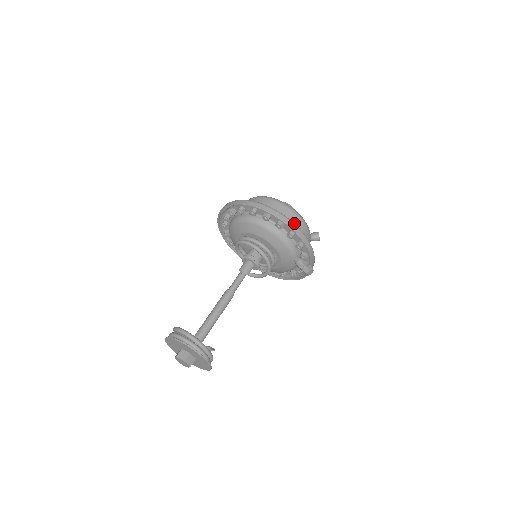
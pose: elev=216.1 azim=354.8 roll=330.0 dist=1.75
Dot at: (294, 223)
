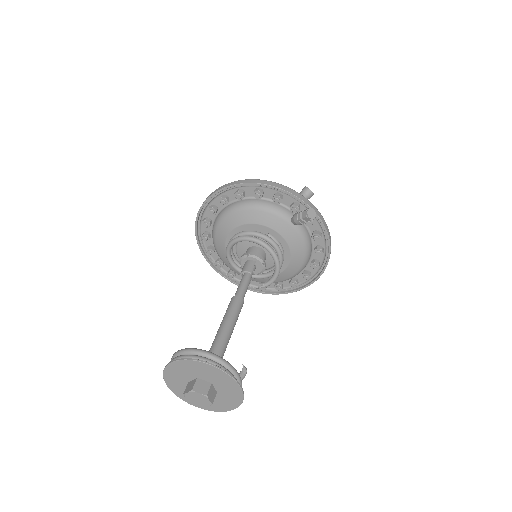
Dot at: (250, 179)
